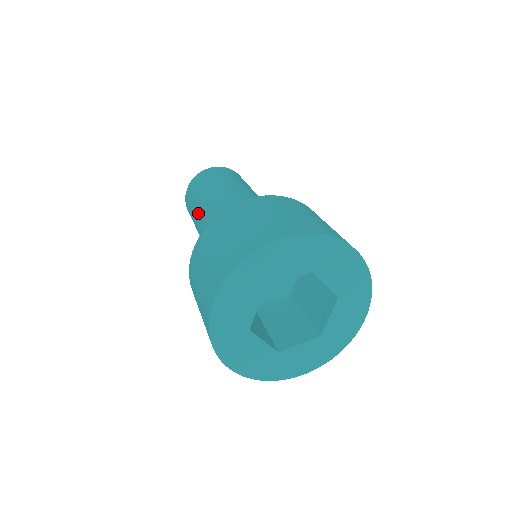
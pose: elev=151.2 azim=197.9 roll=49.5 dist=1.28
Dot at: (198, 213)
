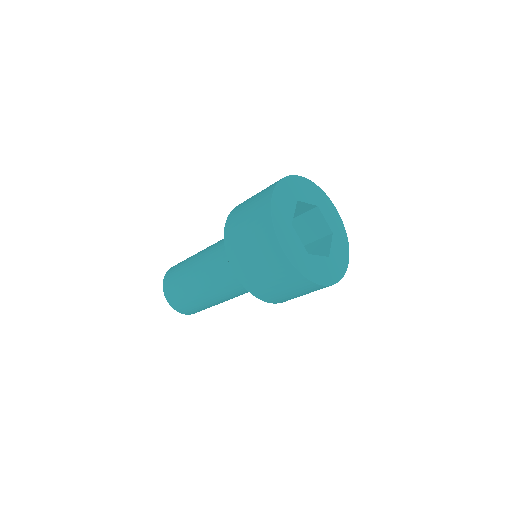
Dot at: (193, 260)
